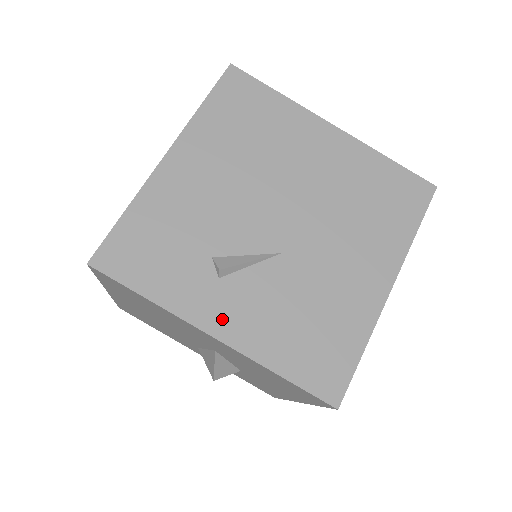
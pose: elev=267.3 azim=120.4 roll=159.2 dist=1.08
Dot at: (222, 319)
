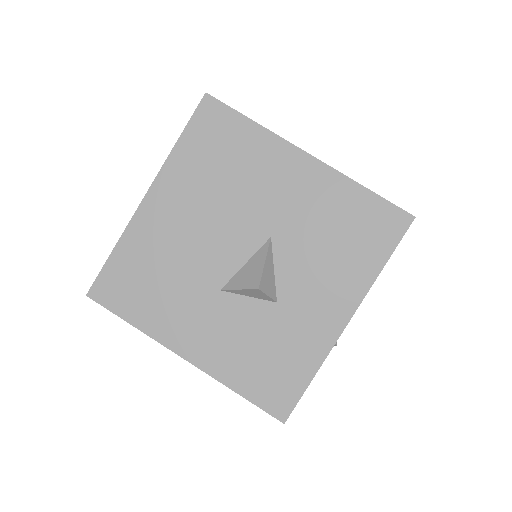
Dot at: occluded
